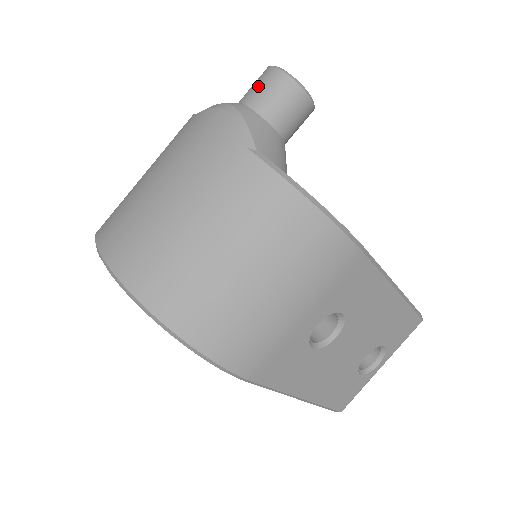
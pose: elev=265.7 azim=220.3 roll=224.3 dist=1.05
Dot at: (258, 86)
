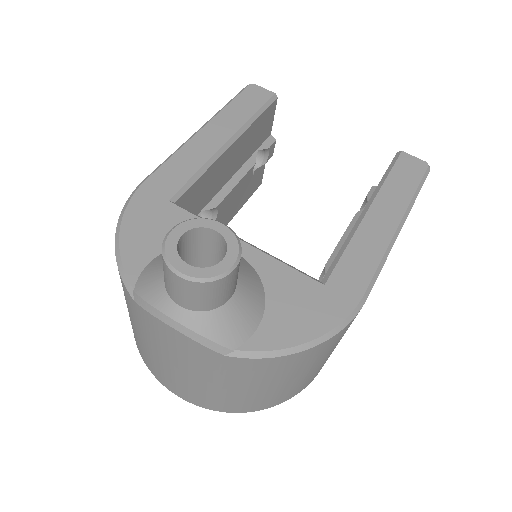
Dot at: (177, 292)
